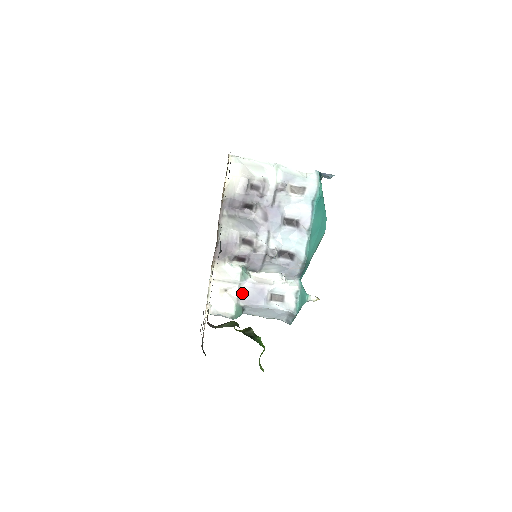
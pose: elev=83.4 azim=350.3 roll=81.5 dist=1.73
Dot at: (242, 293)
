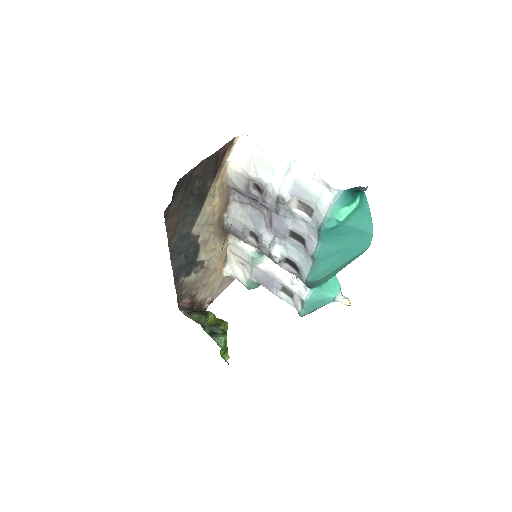
Dot at: (255, 273)
